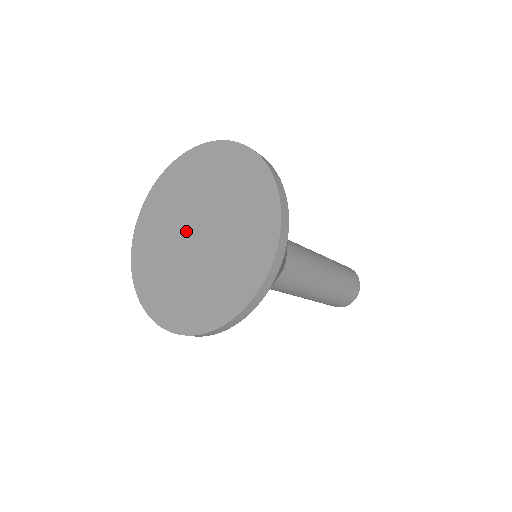
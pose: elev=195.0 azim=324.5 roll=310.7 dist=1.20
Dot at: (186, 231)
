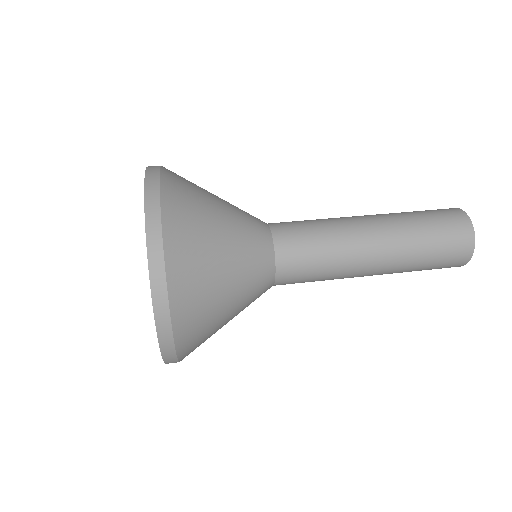
Dot at: occluded
